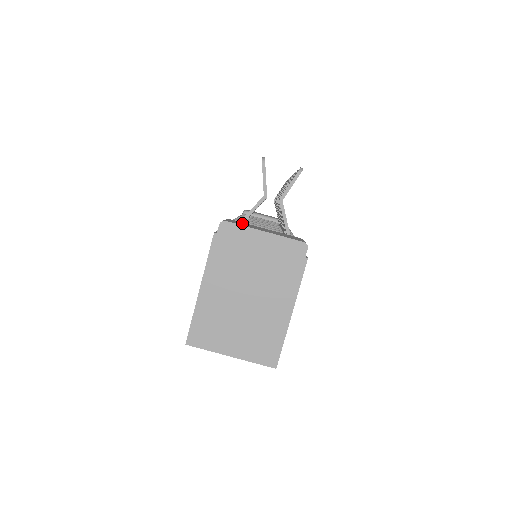
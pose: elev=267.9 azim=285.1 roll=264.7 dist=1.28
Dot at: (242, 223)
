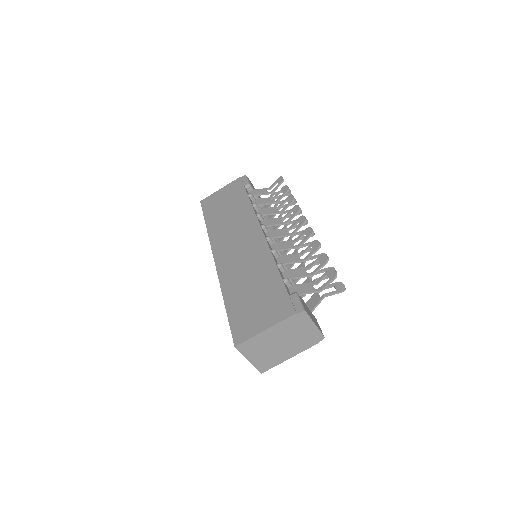
Dot at: (305, 305)
